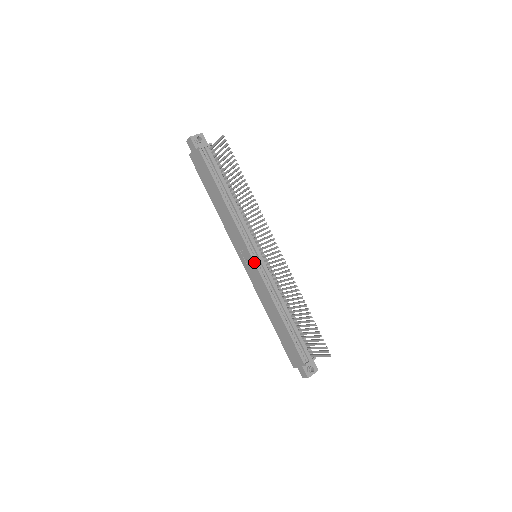
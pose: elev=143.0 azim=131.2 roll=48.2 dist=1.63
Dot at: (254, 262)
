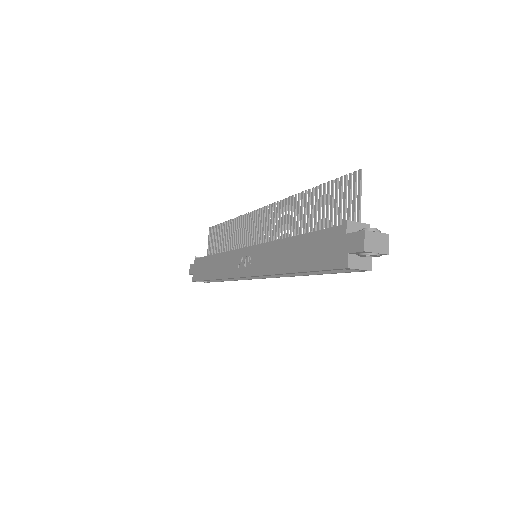
Dot at: (248, 247)
